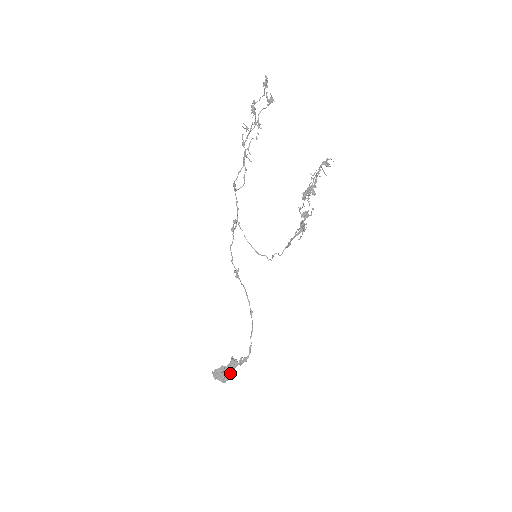
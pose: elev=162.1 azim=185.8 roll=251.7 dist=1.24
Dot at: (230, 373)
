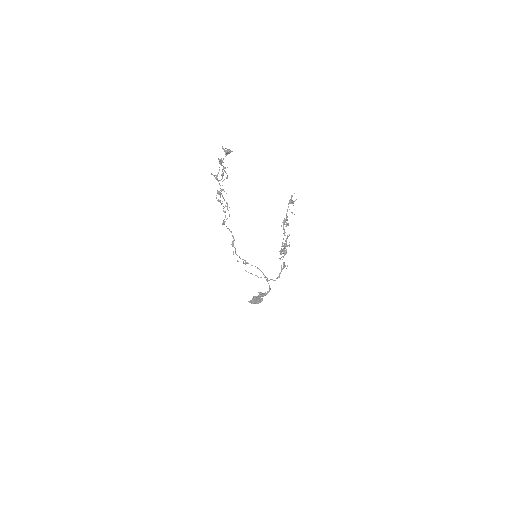
Dot at: (261, 299)
